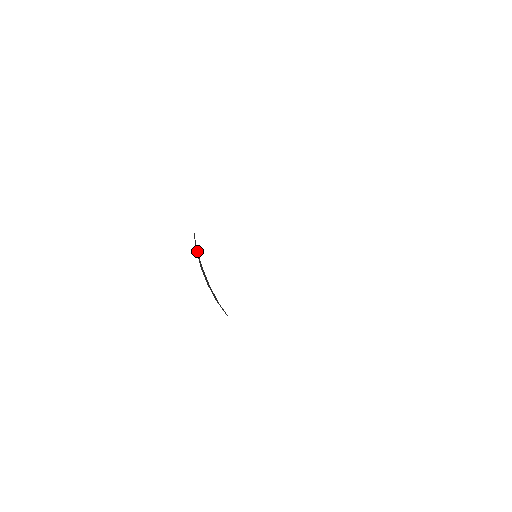
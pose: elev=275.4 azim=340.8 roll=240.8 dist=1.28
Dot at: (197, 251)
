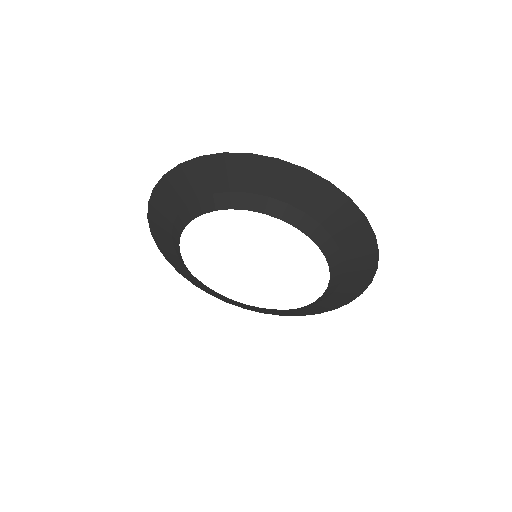
Dot at: (252, 198)
